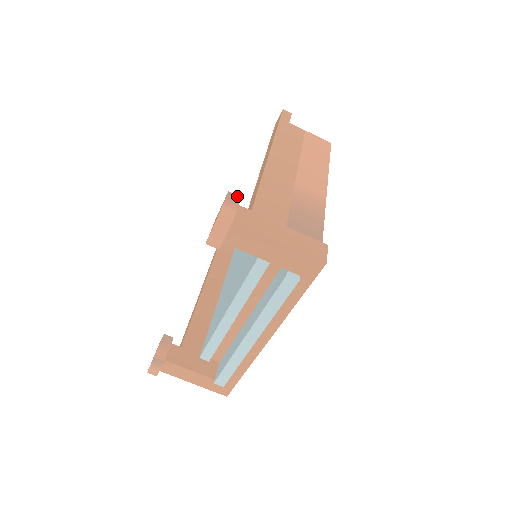
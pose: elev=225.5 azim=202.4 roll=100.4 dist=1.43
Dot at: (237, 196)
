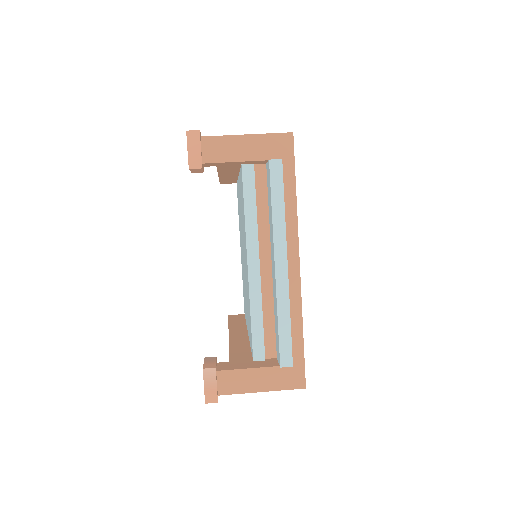
Dot at: occluded
